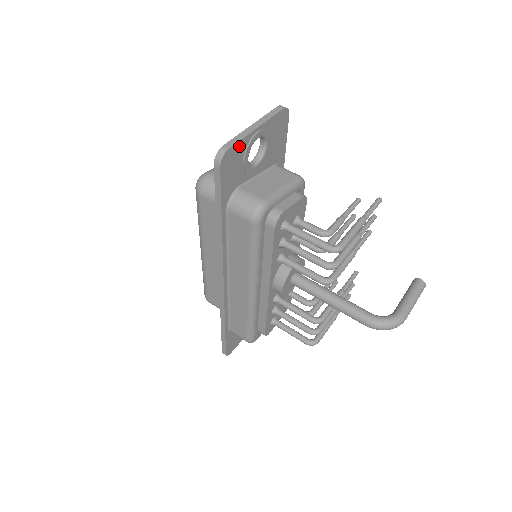
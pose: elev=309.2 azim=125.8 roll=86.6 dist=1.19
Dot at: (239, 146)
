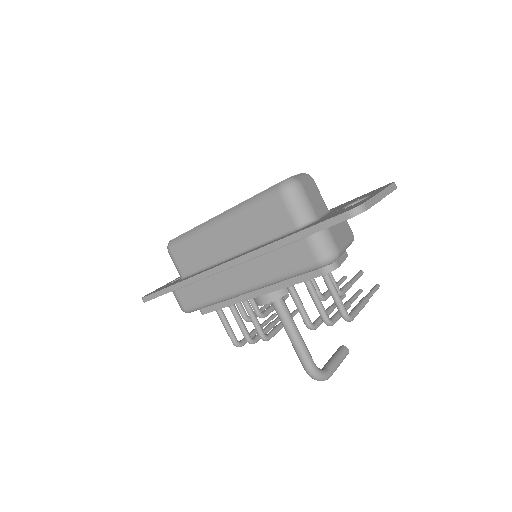
Dot at: occluded
